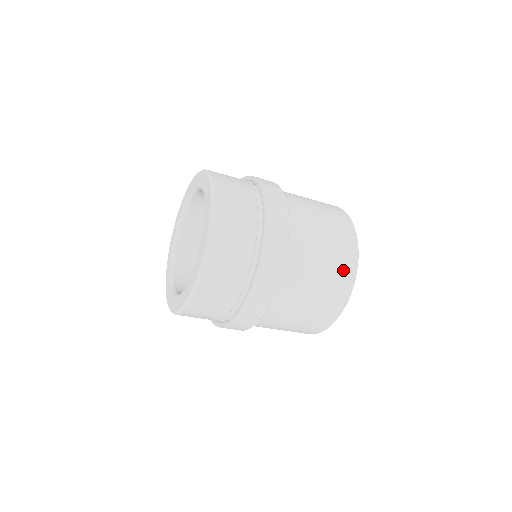
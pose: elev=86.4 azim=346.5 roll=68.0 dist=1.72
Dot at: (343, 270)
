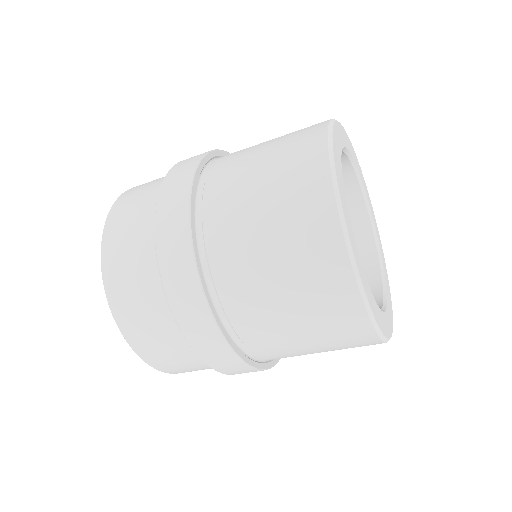
Dot at: (306, 204)
